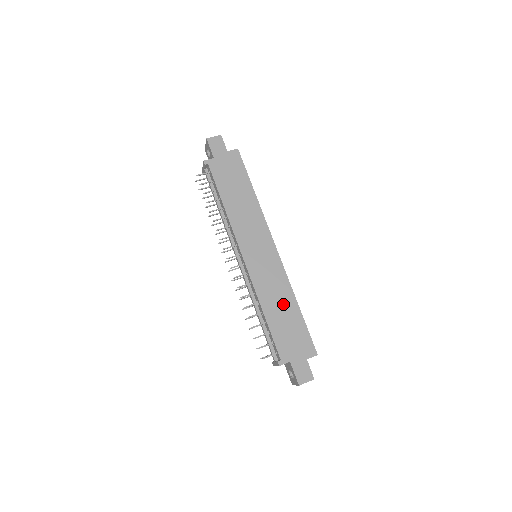
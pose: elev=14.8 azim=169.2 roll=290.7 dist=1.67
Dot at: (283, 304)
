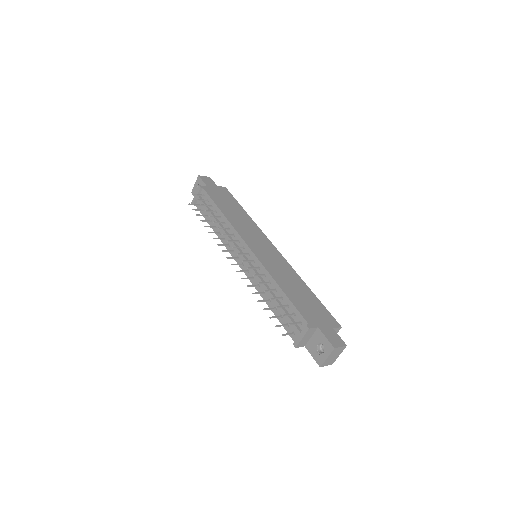
Dot at: (295, 284)
